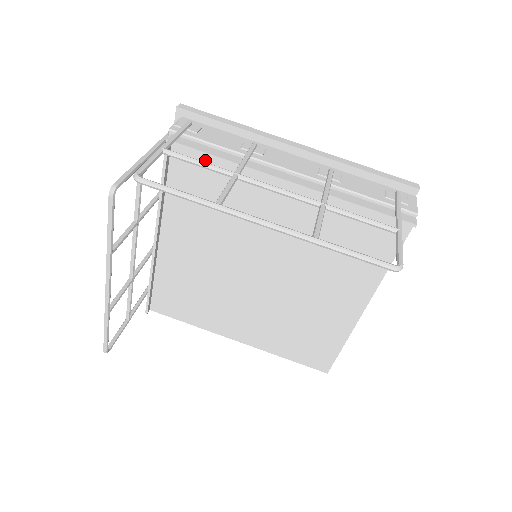
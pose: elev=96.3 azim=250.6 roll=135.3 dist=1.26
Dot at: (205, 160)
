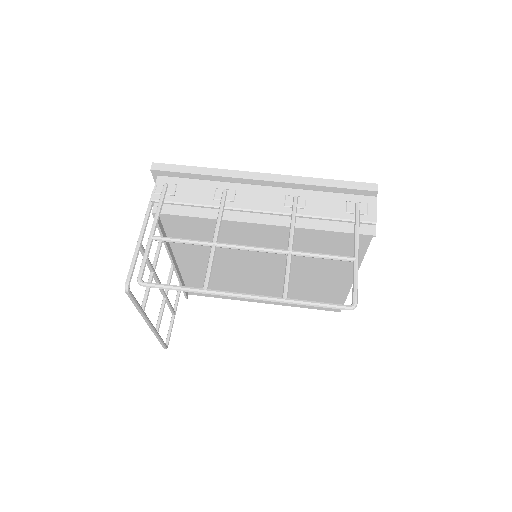
Dot at: occluded
